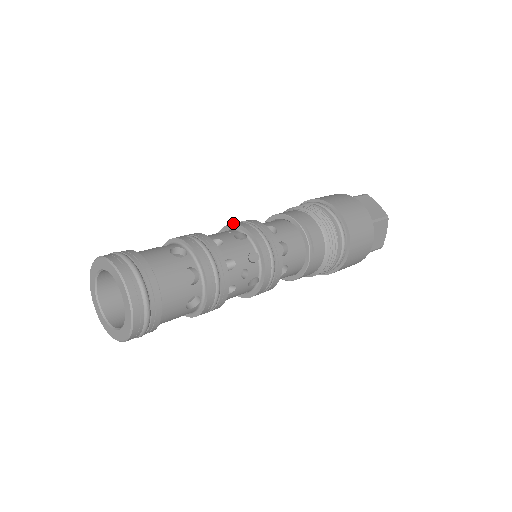
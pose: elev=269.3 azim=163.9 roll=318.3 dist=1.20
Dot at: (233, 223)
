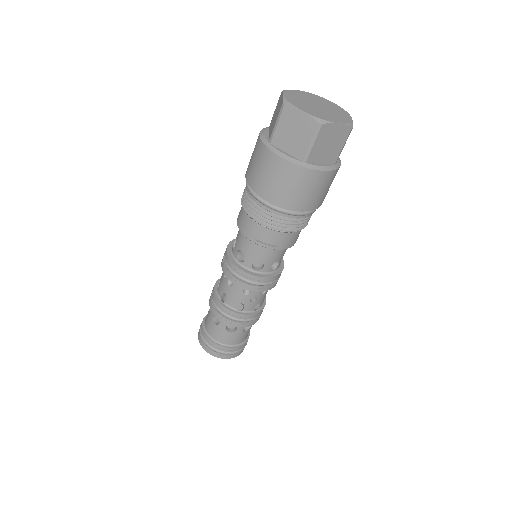
Dot at: (221, 266)
